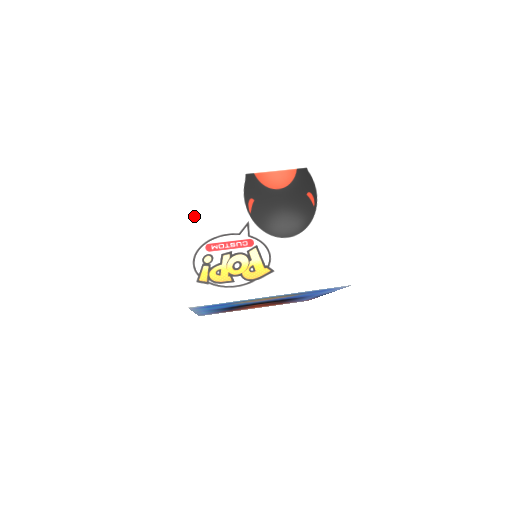
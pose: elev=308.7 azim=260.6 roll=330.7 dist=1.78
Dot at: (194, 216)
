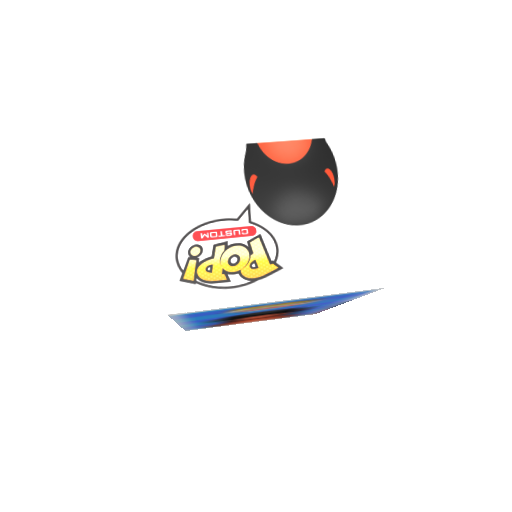
Dot at: (178, 195)
